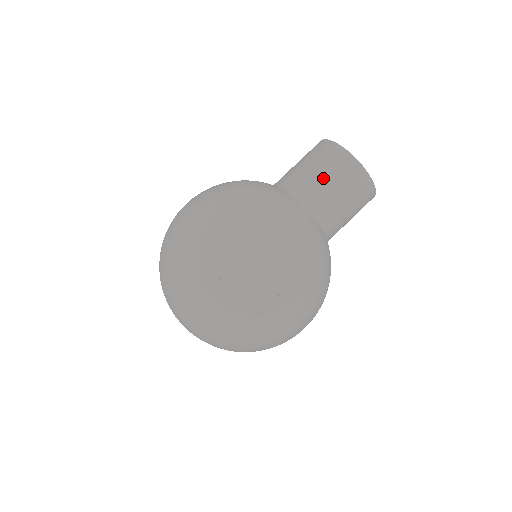
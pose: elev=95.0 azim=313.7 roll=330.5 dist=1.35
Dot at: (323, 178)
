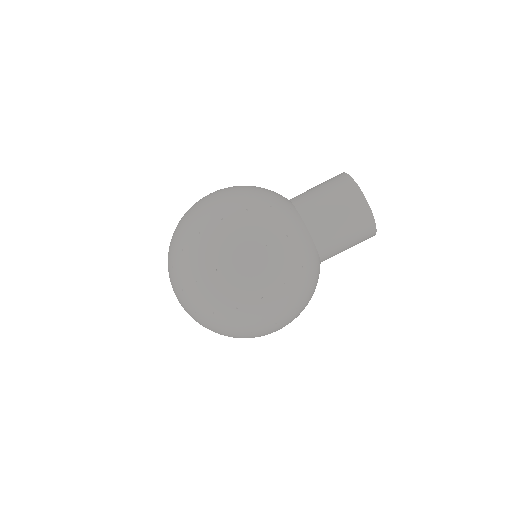
Dot at: (341, 225)
